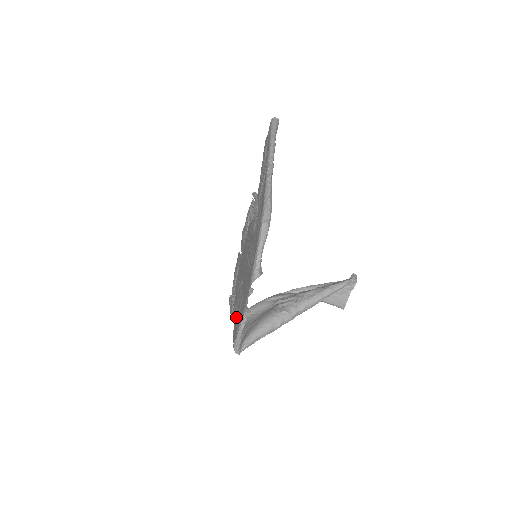
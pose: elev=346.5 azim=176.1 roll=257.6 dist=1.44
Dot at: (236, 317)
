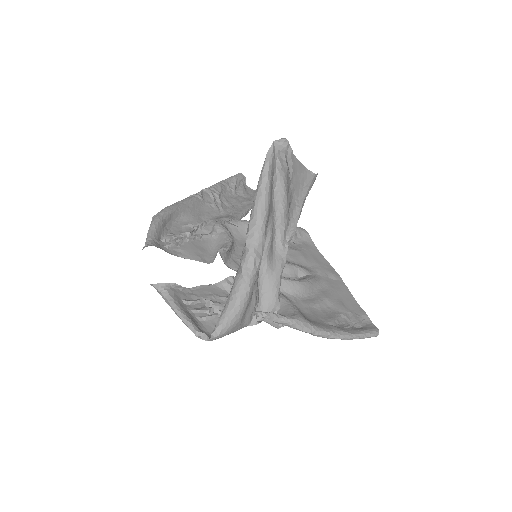
Dot at: occluded
